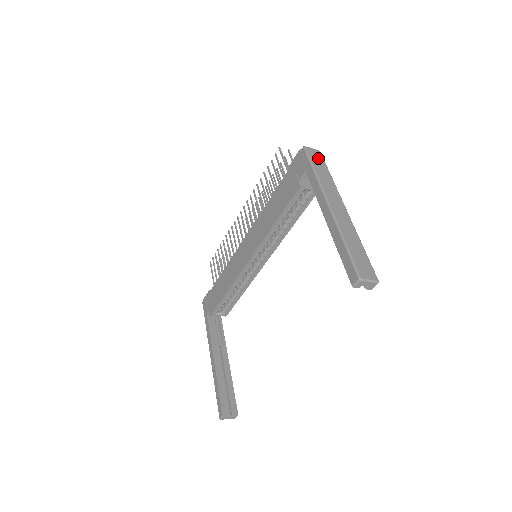
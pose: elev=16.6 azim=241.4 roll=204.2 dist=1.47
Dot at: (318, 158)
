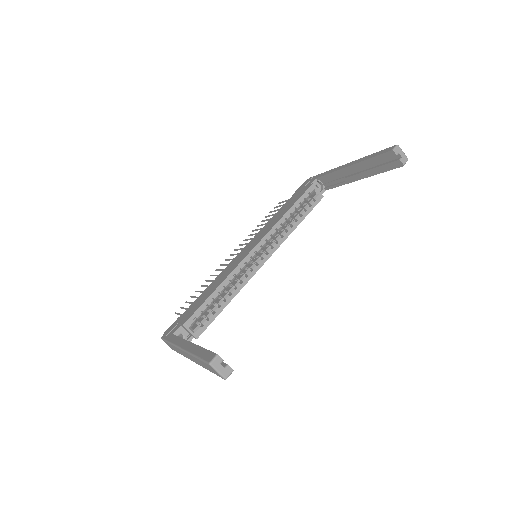
Dot at: occluded
